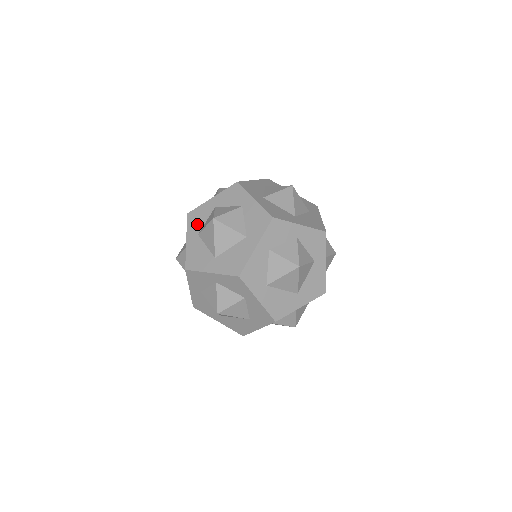
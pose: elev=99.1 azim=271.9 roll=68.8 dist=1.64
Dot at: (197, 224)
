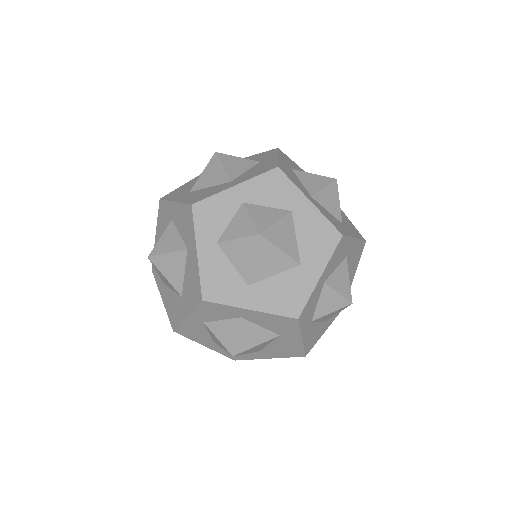
Dot at: (200, 336)
